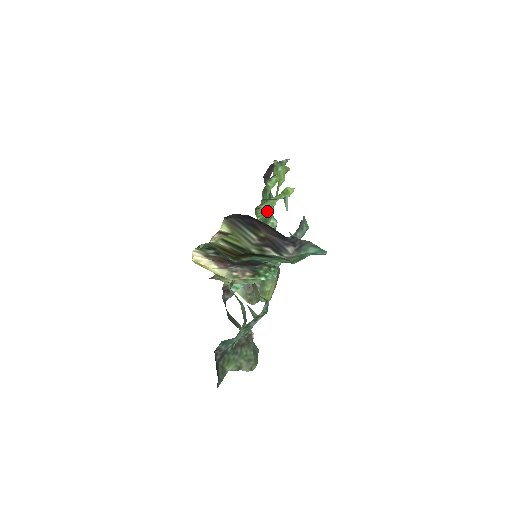
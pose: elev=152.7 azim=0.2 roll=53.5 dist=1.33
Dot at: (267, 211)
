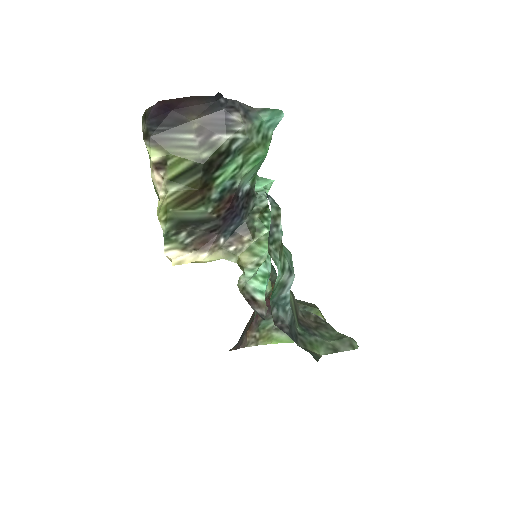
Dot at: occluded
